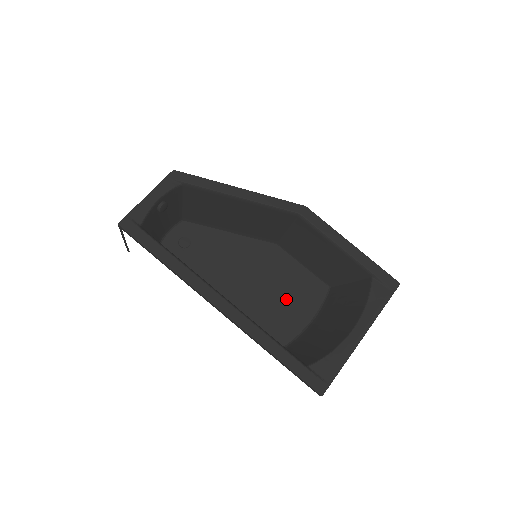
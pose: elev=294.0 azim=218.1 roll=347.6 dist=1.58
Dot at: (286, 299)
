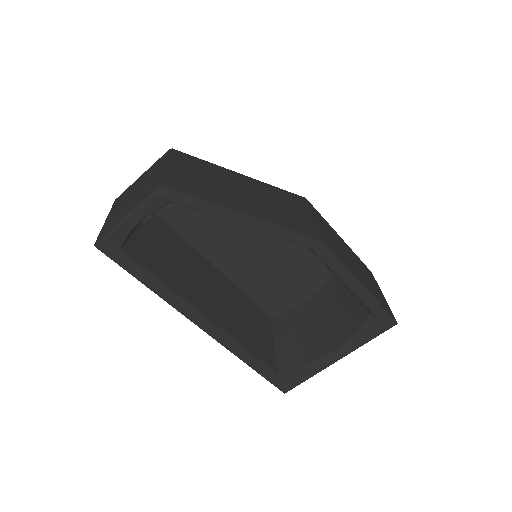
Dot at: (283, 277)
